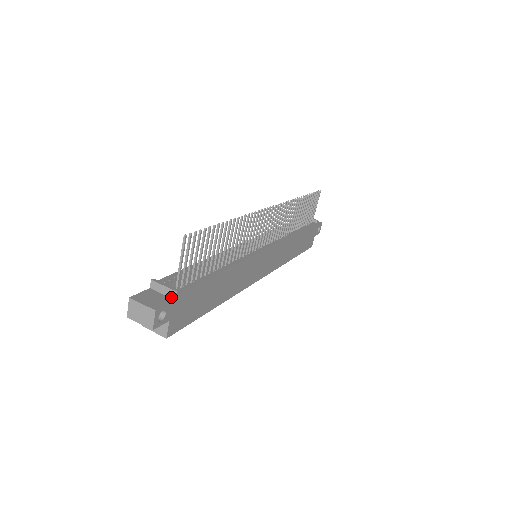
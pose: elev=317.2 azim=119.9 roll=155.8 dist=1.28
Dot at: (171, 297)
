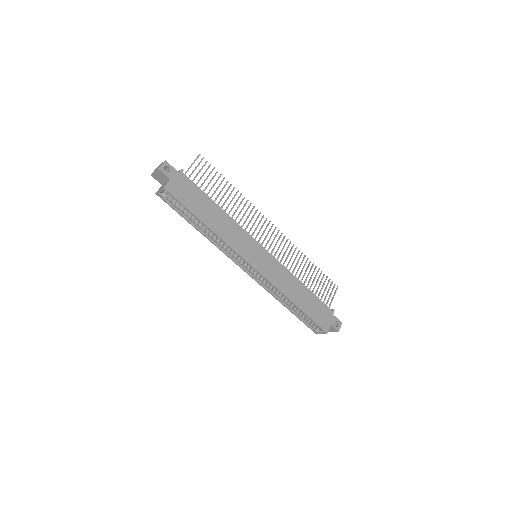
Dot at: (178, 173)
